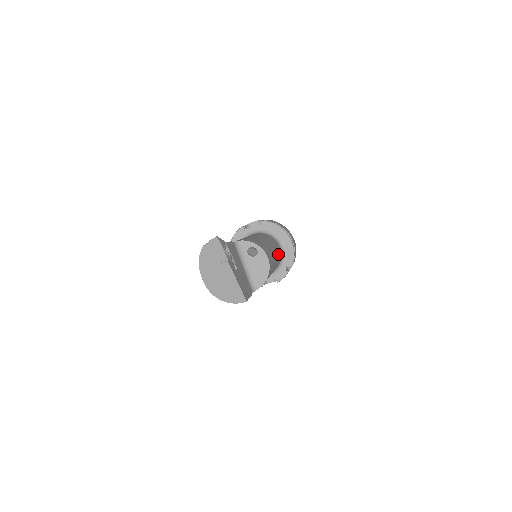
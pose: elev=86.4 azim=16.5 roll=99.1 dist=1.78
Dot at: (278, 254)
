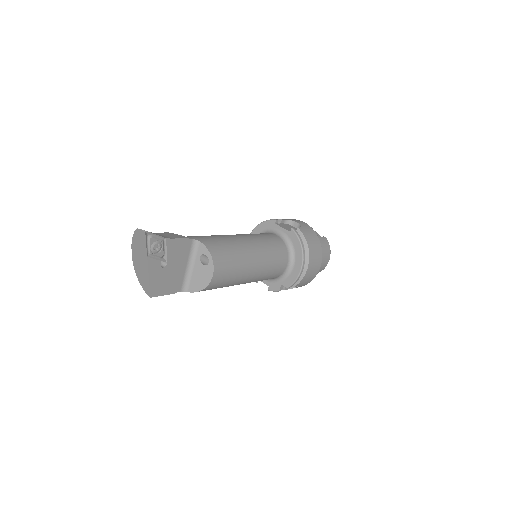
Dot at: (268, 271)
